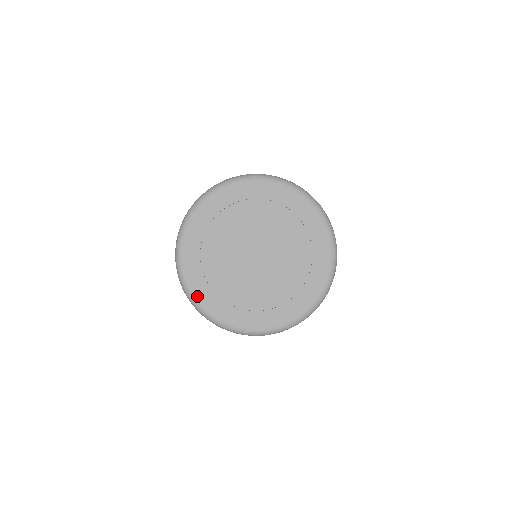
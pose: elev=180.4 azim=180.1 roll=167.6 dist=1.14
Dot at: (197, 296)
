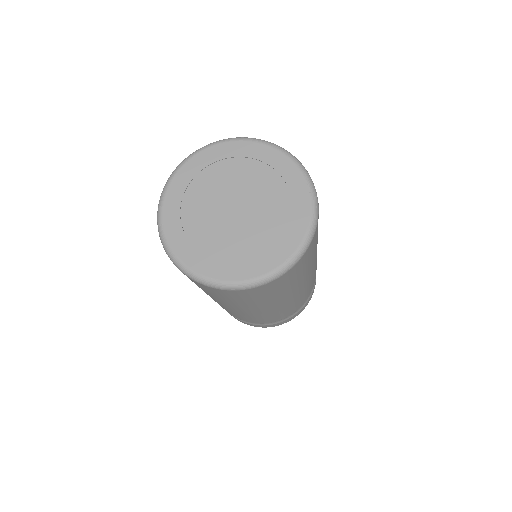
Dot at: (170, 239)
